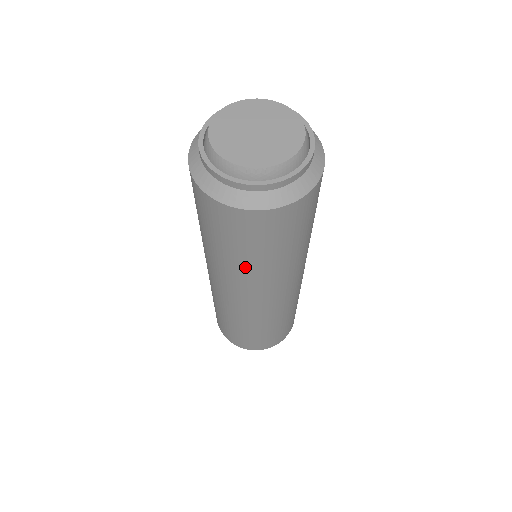
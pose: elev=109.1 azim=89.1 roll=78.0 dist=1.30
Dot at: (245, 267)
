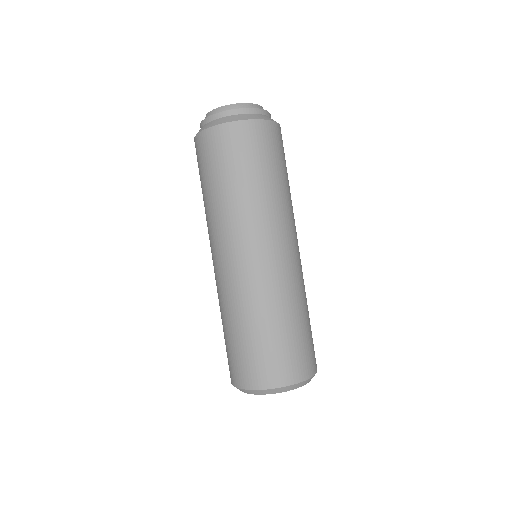
Dot at: (261, 194)
